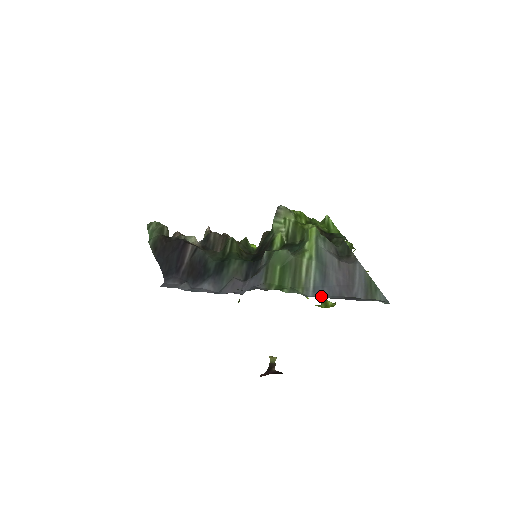
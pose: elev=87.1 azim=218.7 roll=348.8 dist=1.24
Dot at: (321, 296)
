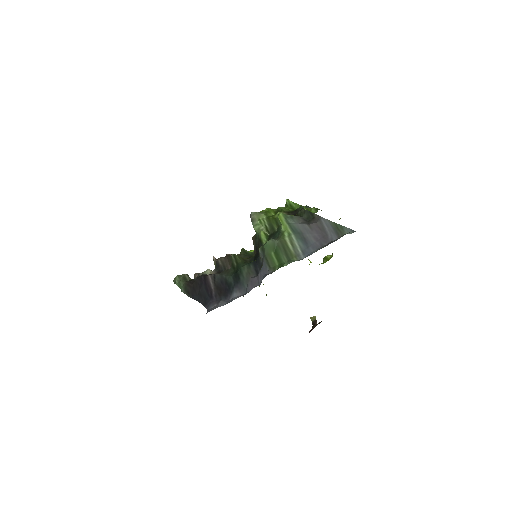
Dot at: (310, 254)
